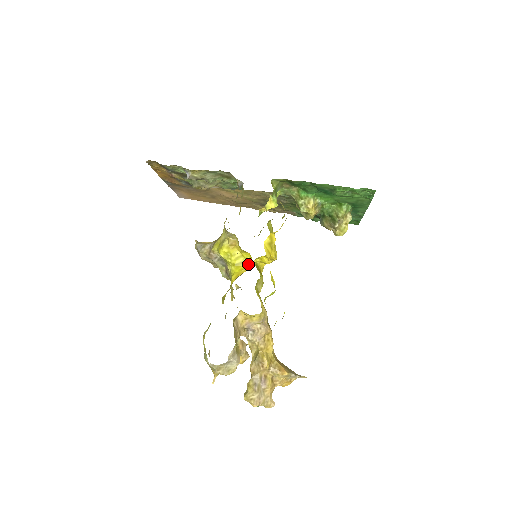
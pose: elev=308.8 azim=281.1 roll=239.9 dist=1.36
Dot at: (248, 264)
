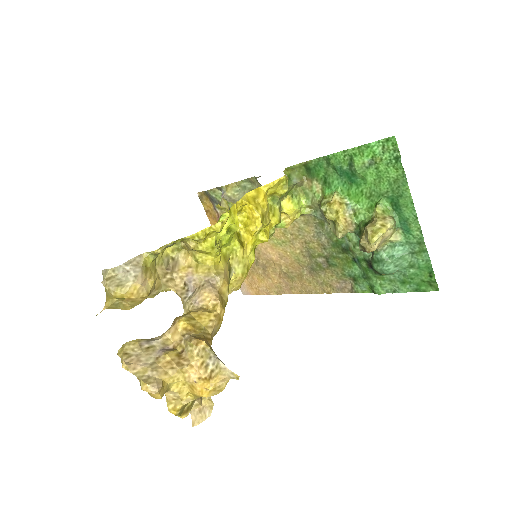
Dot at: occluded
